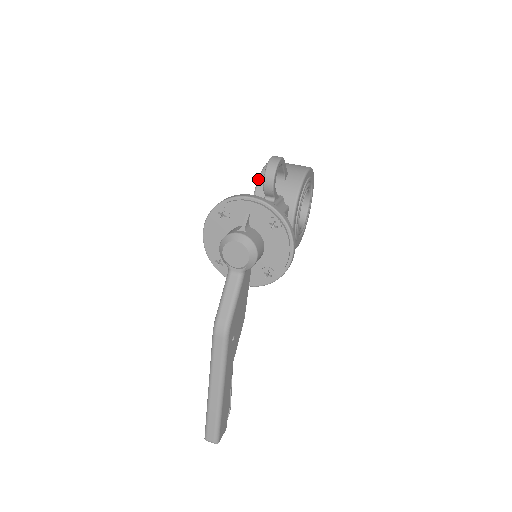
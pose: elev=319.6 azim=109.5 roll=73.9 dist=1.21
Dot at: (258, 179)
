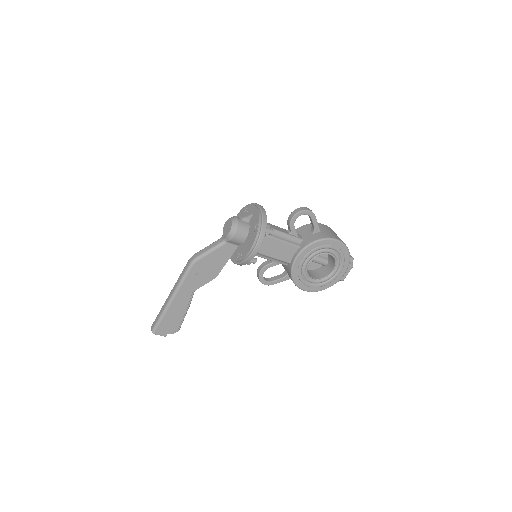
Dot at: (303, 225)
